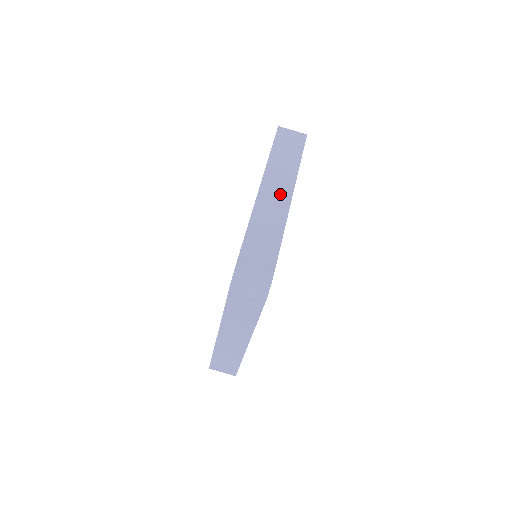
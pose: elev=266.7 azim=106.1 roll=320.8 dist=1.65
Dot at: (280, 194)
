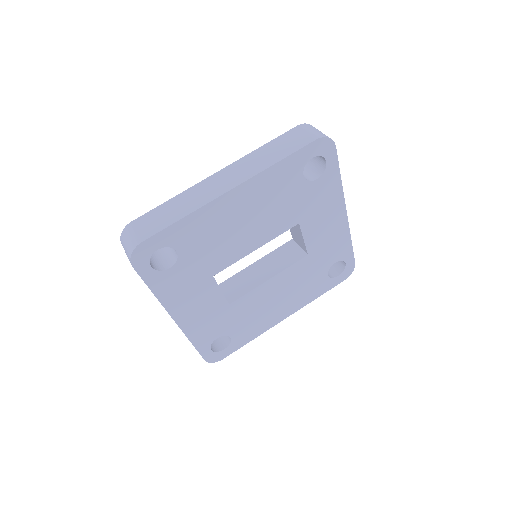
Dot at: (225, 183)
